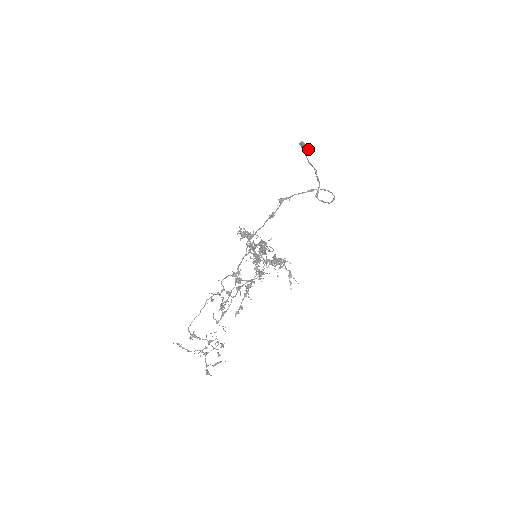
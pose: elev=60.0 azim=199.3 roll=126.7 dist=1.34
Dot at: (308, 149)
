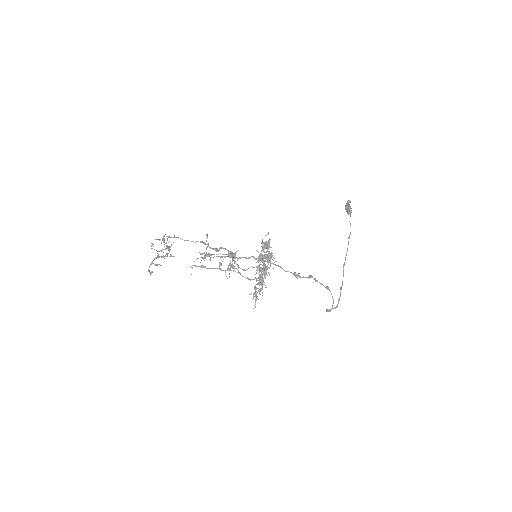
Dot at: (347, 212)
